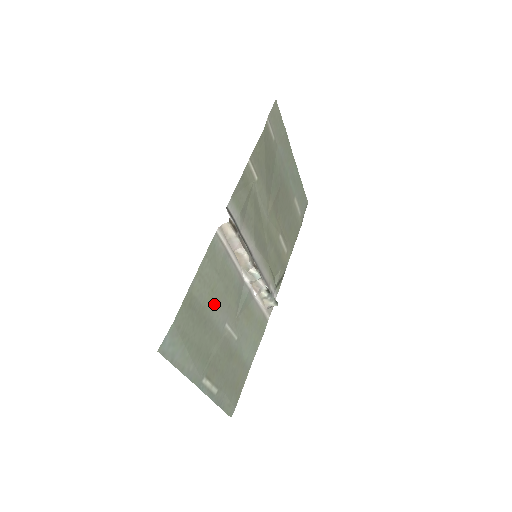
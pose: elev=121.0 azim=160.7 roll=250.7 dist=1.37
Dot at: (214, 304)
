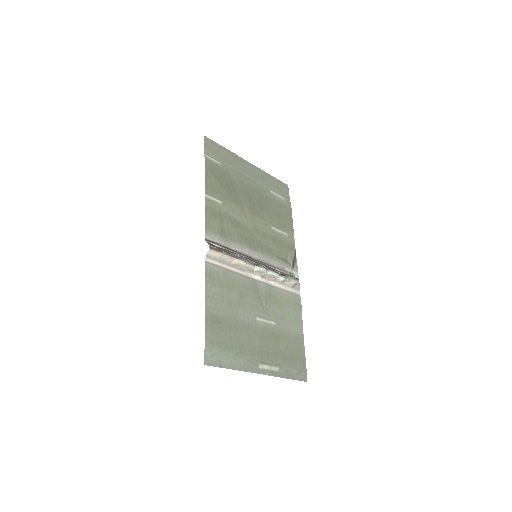
Dot at: (236, 310)
